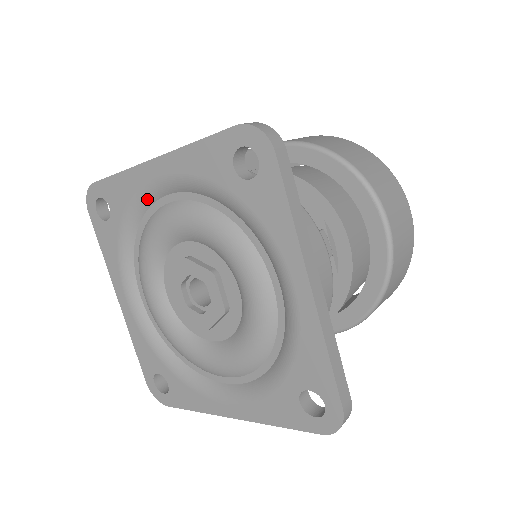
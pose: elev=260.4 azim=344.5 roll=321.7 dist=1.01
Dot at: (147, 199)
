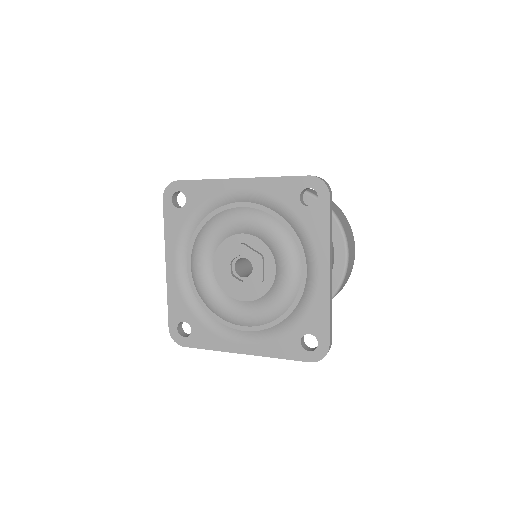
Dot at: (222, 201)
